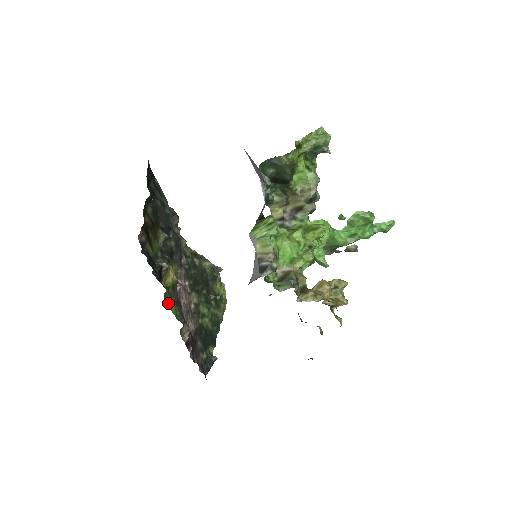
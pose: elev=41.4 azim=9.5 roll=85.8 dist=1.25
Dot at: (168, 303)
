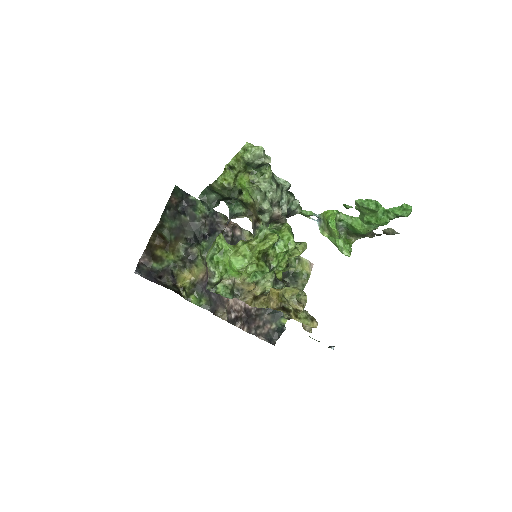
Dot at: (187, 297)
